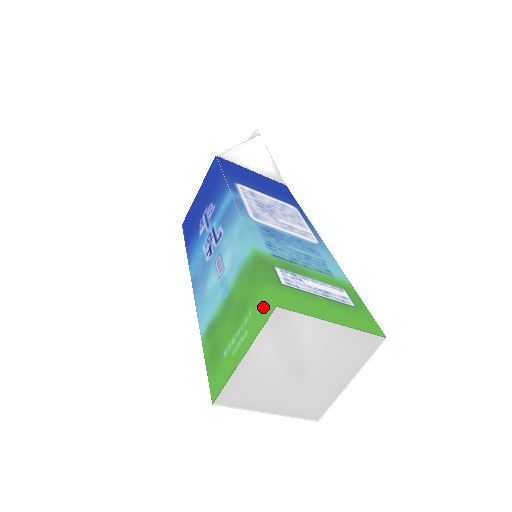
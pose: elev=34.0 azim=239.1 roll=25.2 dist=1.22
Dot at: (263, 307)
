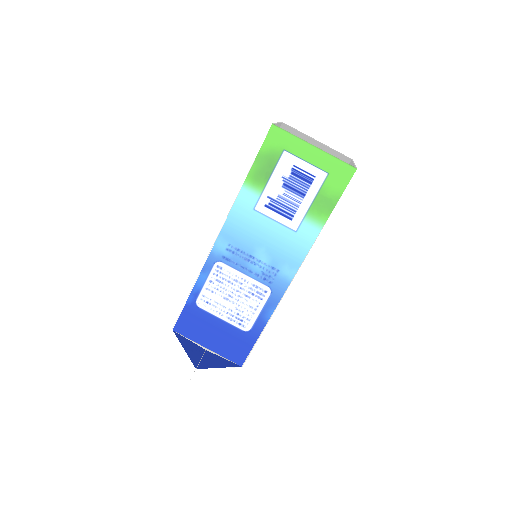
Dot at: occluded
